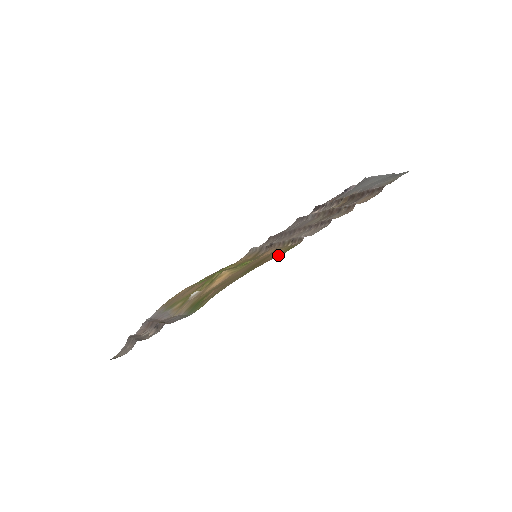
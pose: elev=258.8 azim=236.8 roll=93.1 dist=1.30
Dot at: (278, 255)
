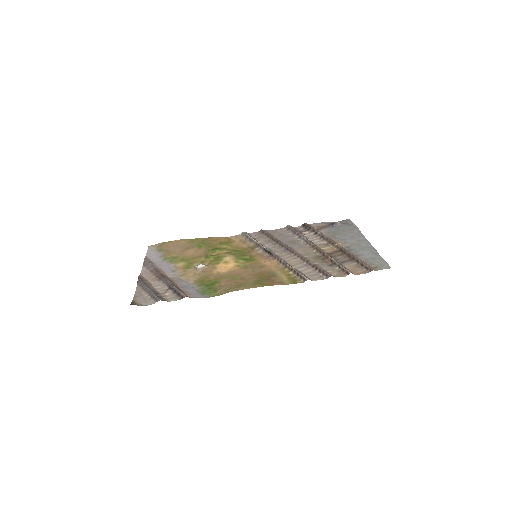
Dot at: (284, 283)
